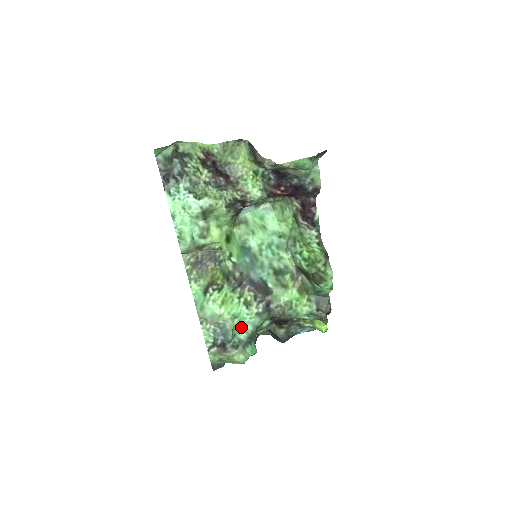
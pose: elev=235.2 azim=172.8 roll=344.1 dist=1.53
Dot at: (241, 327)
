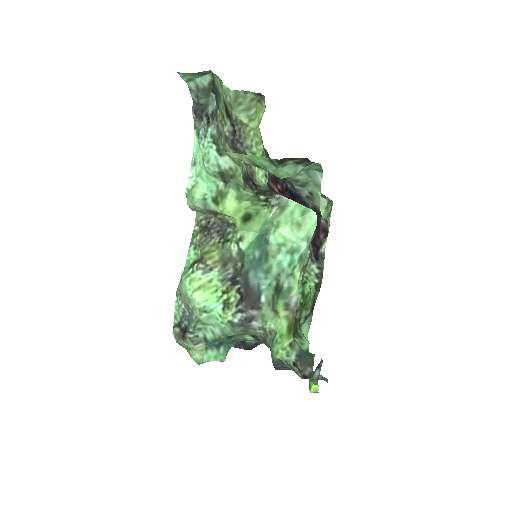
Dot at: (210, 325)
